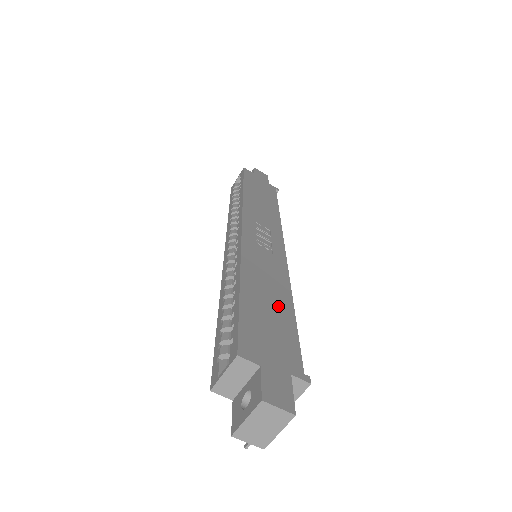
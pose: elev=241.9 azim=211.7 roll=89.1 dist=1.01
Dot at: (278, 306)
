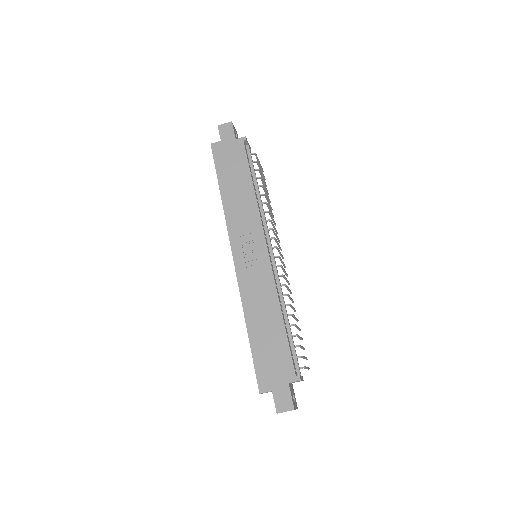
Dot at: (273, 329)
